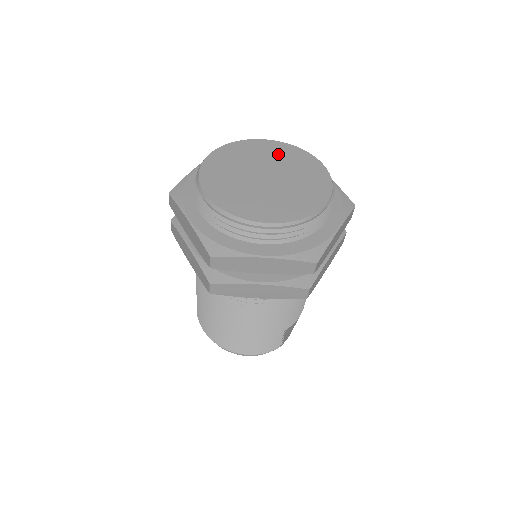
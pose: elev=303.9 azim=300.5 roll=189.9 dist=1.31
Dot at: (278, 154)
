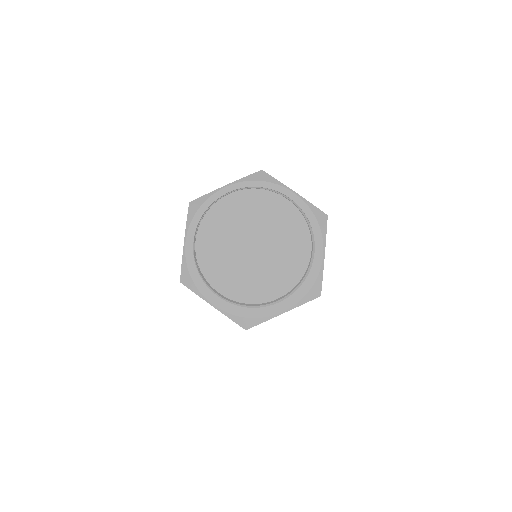
Dot at: (249, 209)
